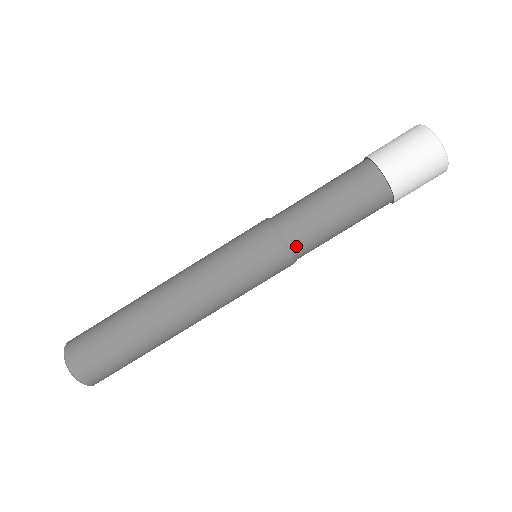
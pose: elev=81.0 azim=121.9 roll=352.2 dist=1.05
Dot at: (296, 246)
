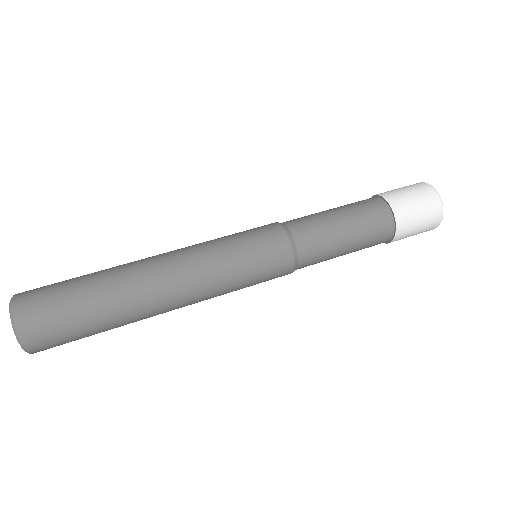
Dot at: (292, 225)
